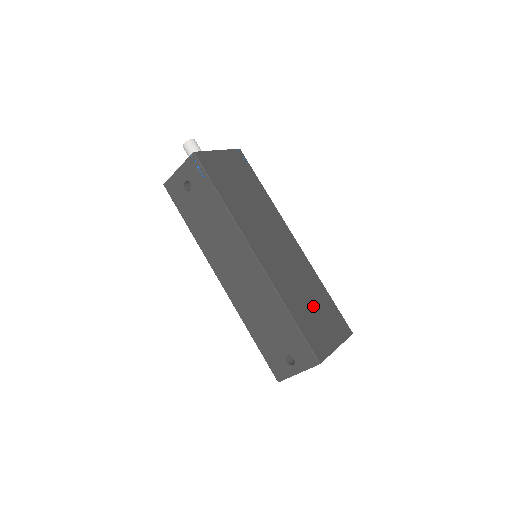
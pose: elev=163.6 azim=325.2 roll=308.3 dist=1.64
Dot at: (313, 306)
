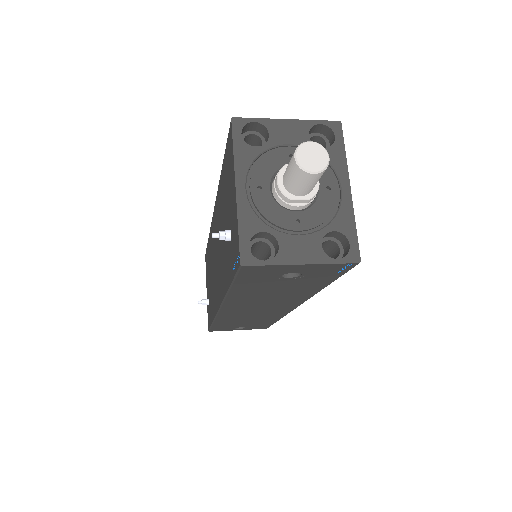
Dot at: occluded
